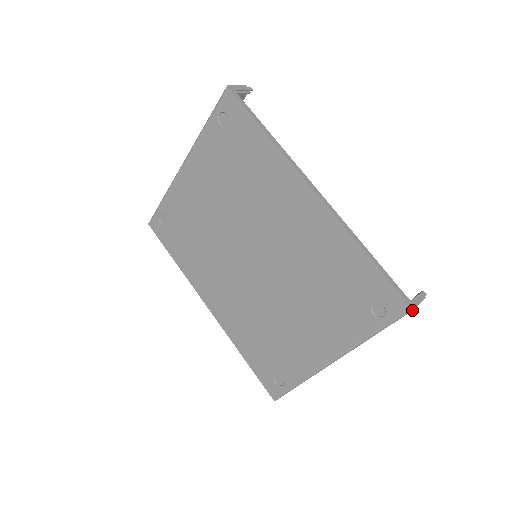
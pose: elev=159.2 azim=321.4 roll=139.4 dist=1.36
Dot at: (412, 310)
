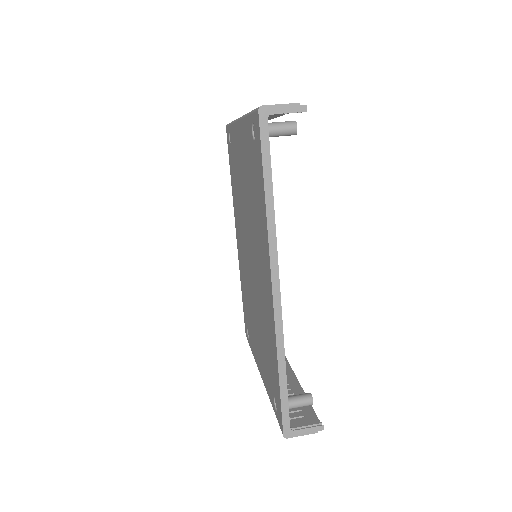
Dot at: (285, 437)
